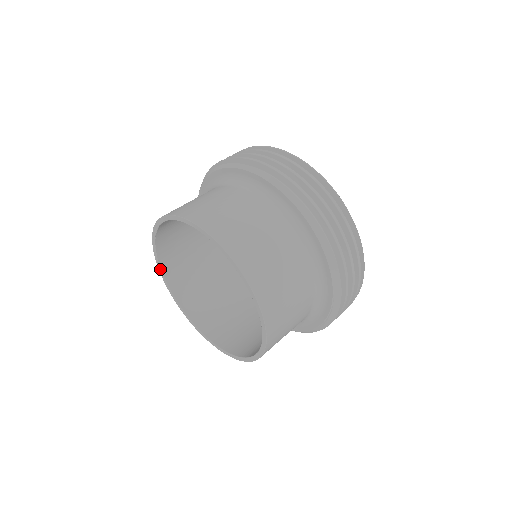
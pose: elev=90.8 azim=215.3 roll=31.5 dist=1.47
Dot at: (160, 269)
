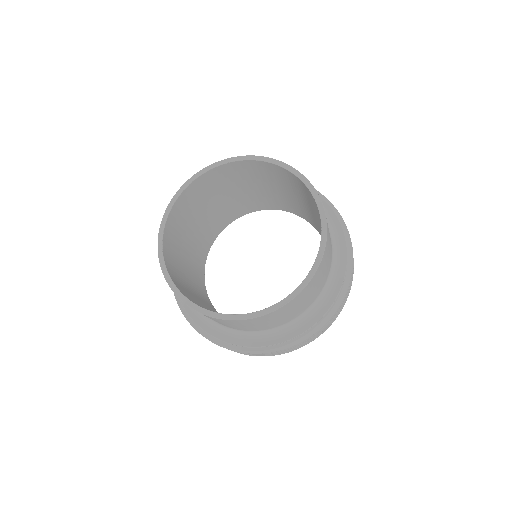
Dot at: (161, 240)
